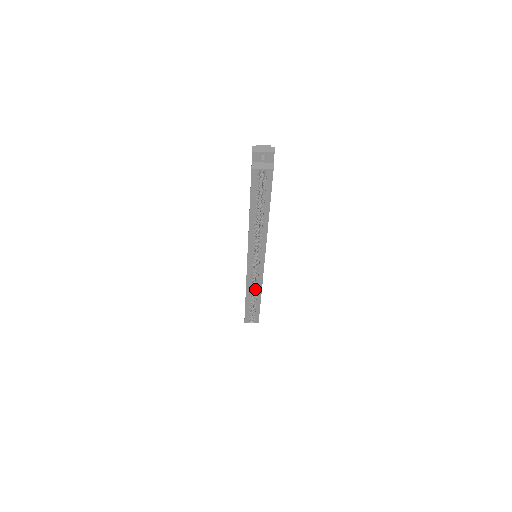
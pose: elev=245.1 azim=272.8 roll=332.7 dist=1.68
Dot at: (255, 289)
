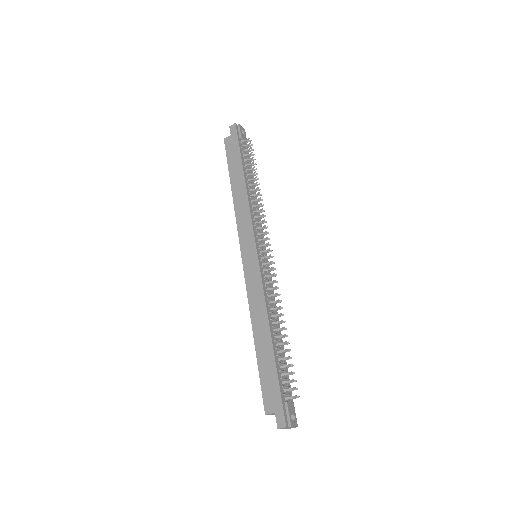
Dot at: occluded
